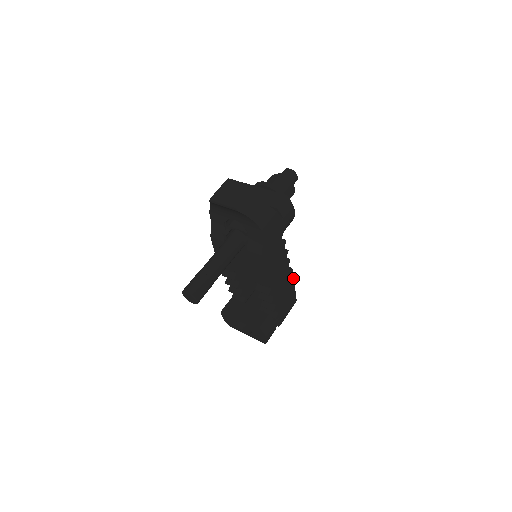
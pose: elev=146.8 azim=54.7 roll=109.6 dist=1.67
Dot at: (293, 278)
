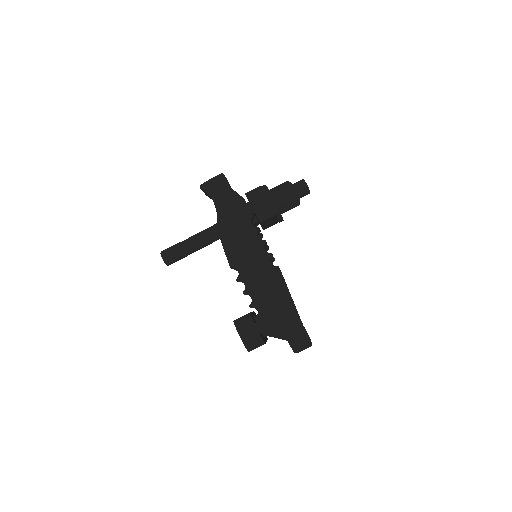
Dot at: occluded
